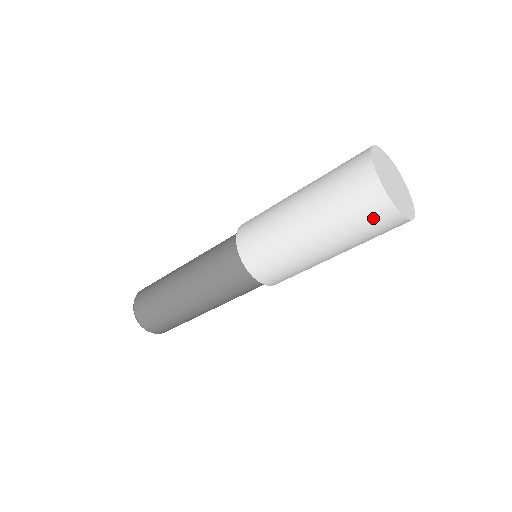
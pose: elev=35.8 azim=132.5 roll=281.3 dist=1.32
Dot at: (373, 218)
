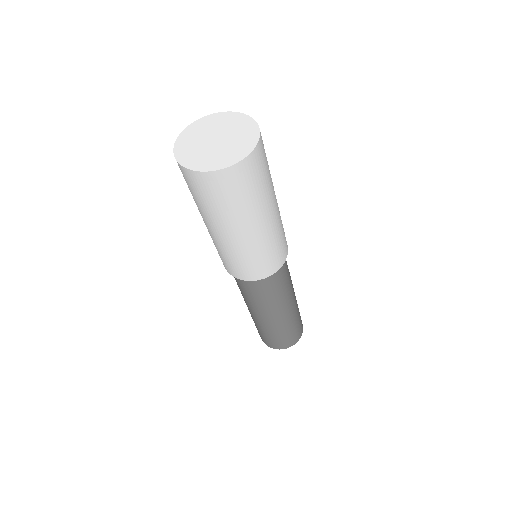
Dot at: (249, 178)
